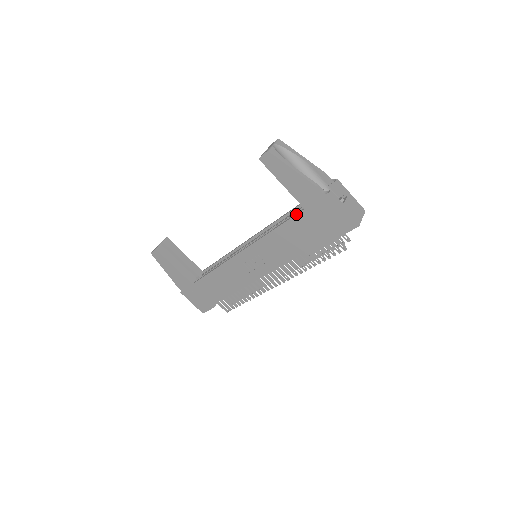
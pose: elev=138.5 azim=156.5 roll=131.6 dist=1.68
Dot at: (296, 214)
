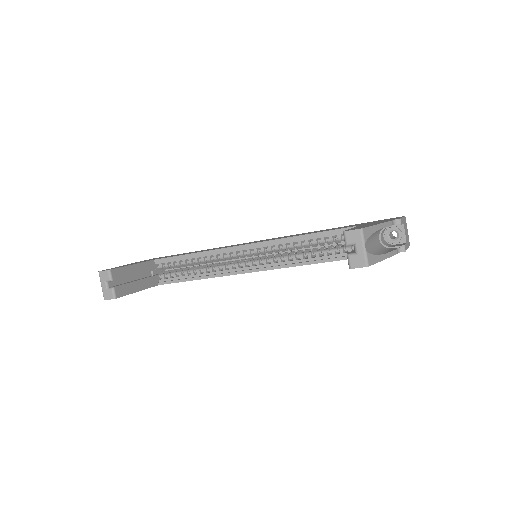
Dot at: occluded
